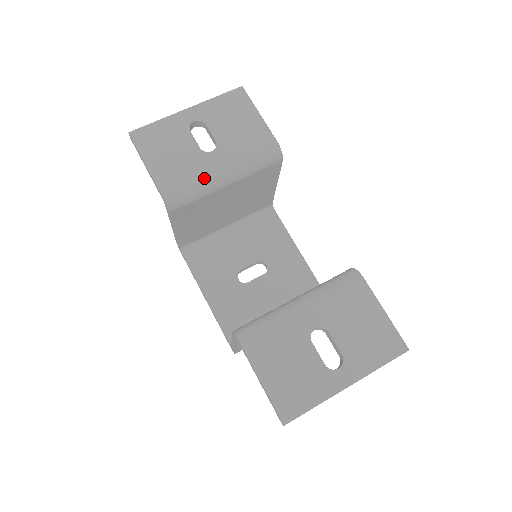
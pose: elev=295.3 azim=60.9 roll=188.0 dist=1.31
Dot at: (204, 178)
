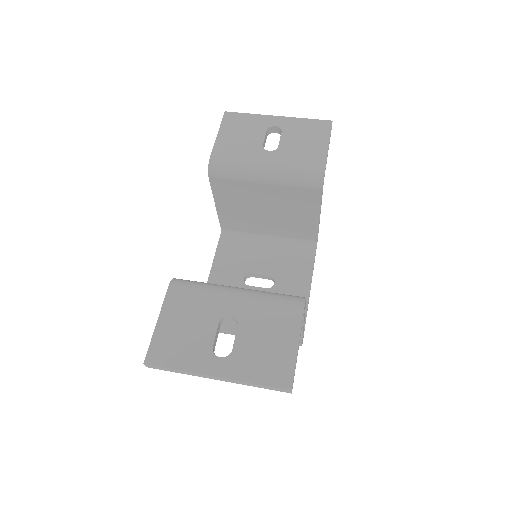
Dot at: (248, 165)
